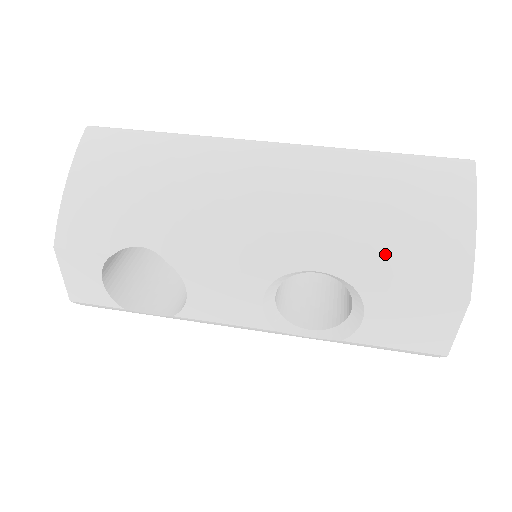
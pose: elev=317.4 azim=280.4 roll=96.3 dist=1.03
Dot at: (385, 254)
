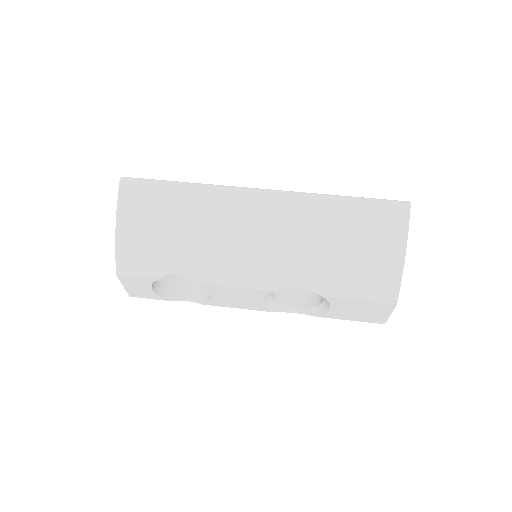
Dot at: (343, 277)
